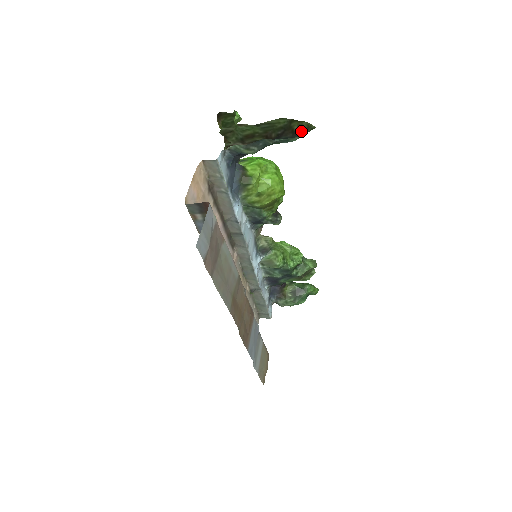
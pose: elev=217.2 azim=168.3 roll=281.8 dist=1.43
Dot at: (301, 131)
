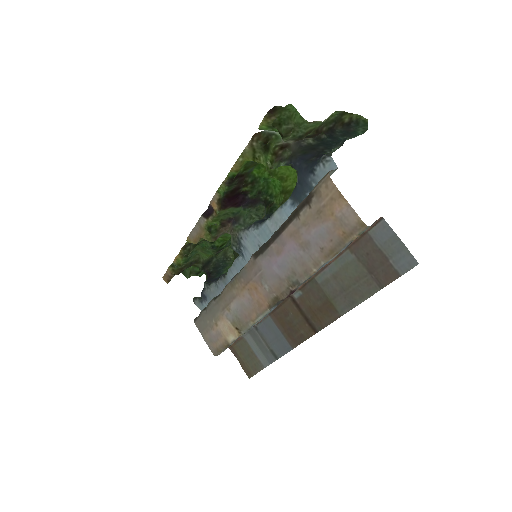
Dot at: (354, 123)
